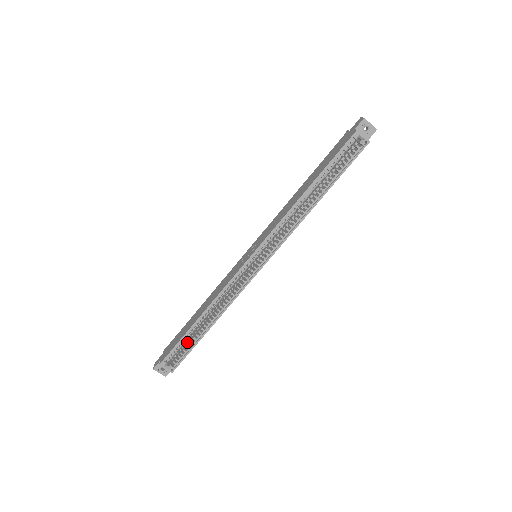
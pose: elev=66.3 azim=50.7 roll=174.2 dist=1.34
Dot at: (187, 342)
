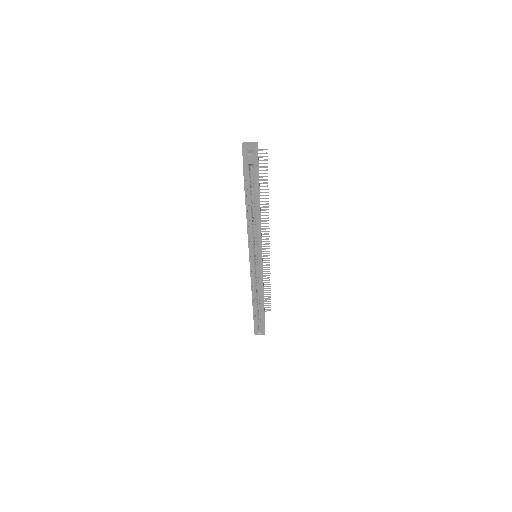
Dot at: occluded
